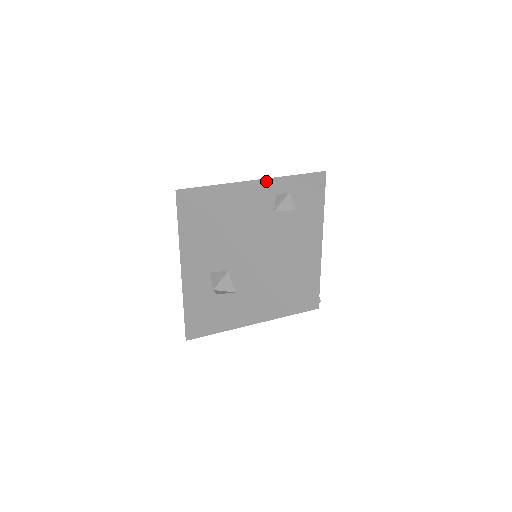
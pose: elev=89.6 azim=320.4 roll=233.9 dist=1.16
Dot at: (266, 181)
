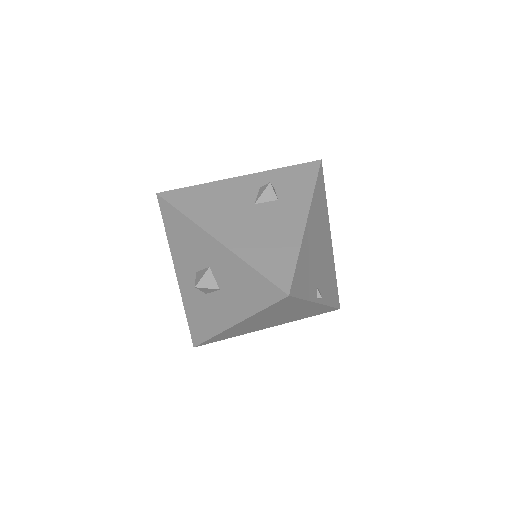
Dot at: (251, 176)
